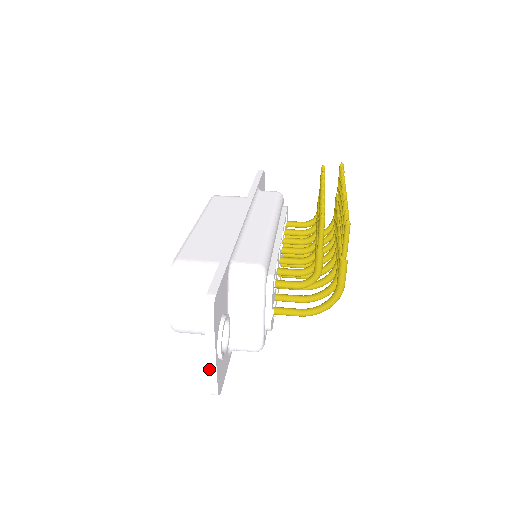
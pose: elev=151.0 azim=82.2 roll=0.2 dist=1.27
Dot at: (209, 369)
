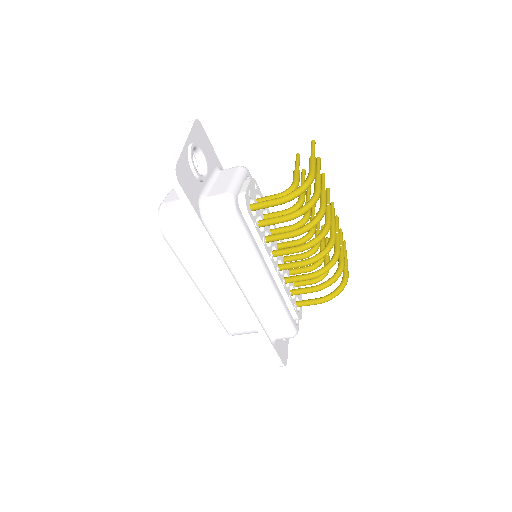
Dot at: (176, 151)
